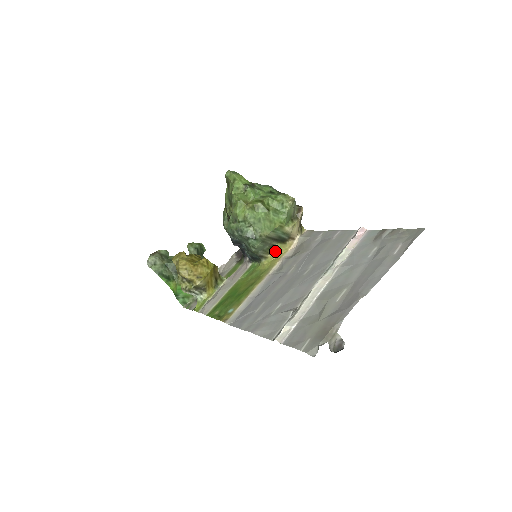
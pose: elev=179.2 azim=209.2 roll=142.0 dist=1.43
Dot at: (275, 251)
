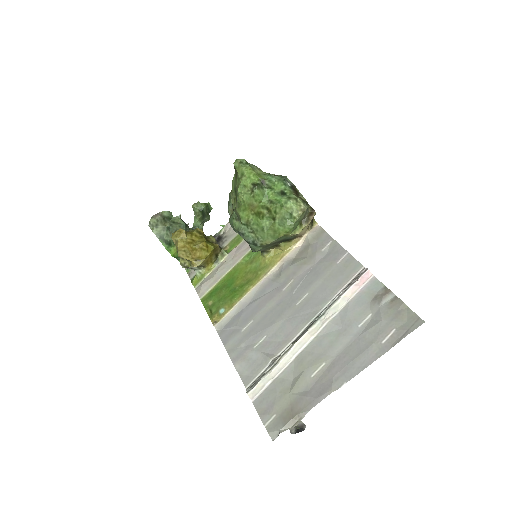
Dot at: (278, 248)
